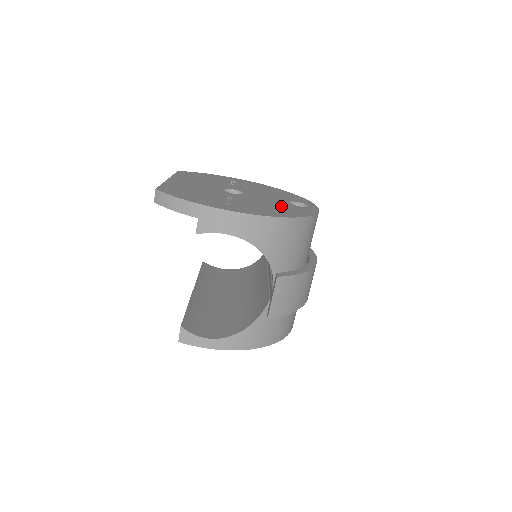
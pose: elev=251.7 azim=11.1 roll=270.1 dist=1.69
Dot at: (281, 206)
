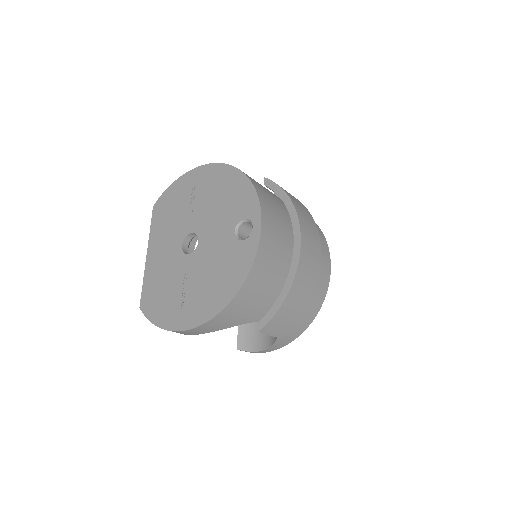
Dot at: (224, 263)
